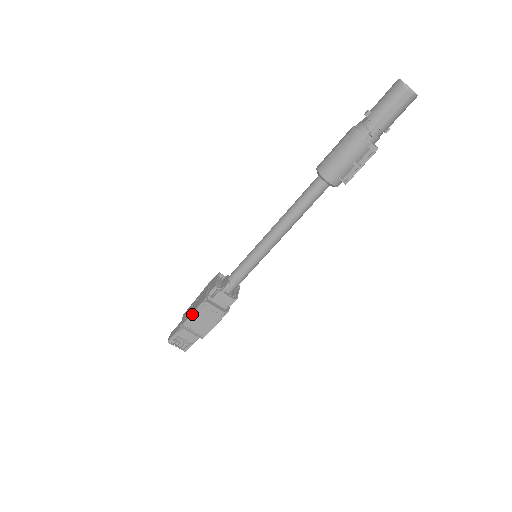
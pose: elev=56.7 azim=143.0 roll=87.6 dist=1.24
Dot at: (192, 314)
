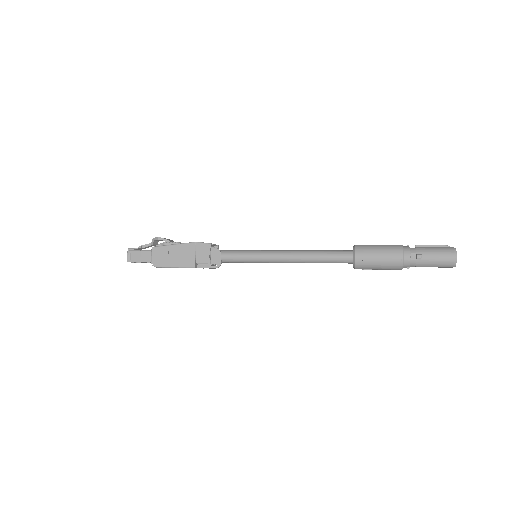
Dot at: (172, 267)
